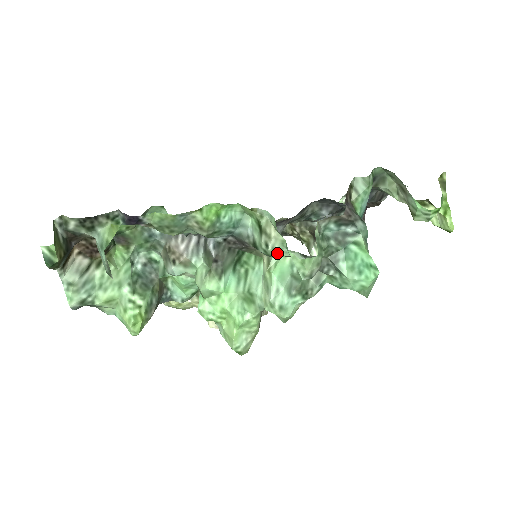
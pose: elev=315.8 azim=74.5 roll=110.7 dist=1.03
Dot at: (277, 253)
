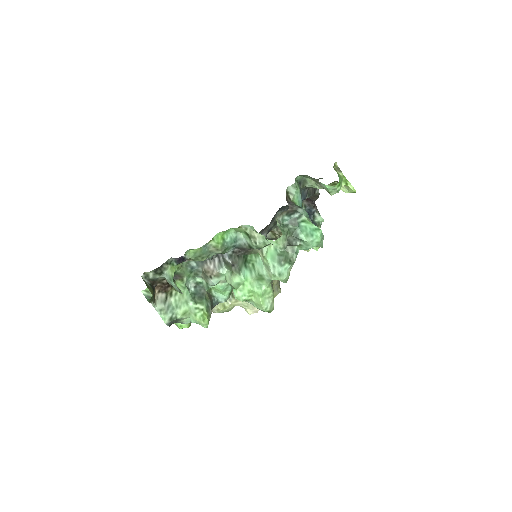
Dot at: (263, 245)
